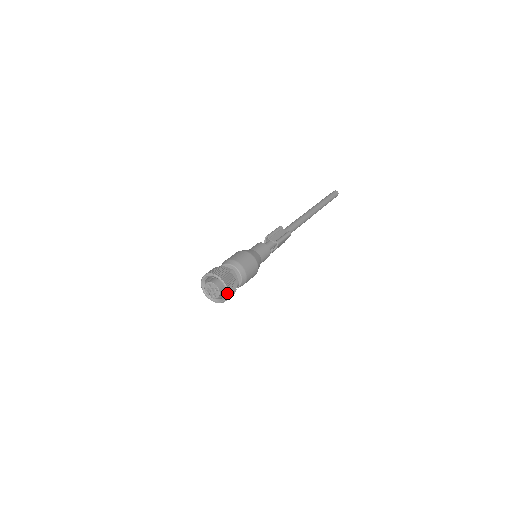
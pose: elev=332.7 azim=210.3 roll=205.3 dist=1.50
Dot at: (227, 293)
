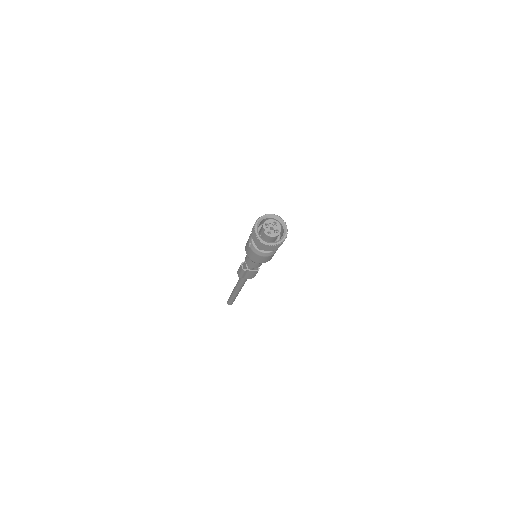
Dot at: (281, 242)
